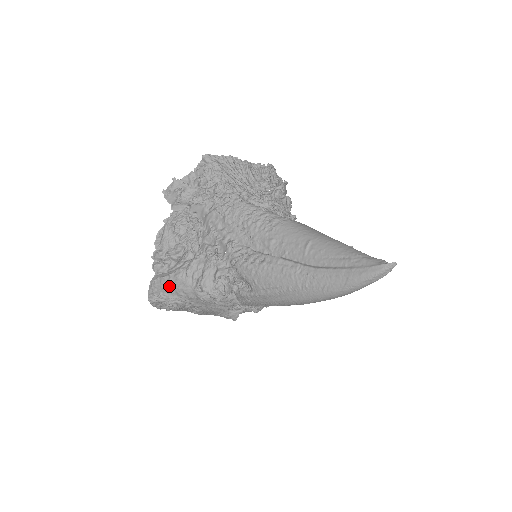
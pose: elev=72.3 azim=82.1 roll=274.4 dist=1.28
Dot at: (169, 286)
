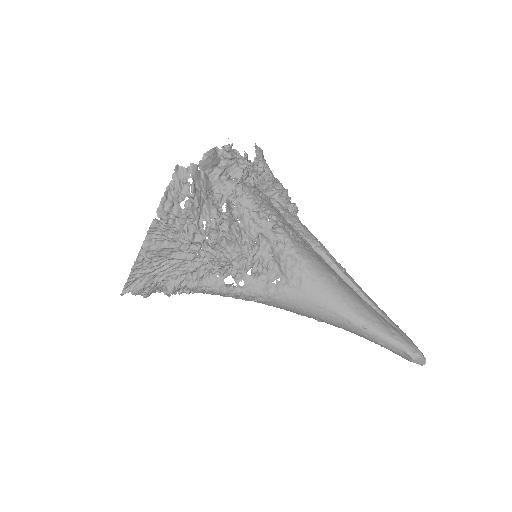
Dot at: occluded
